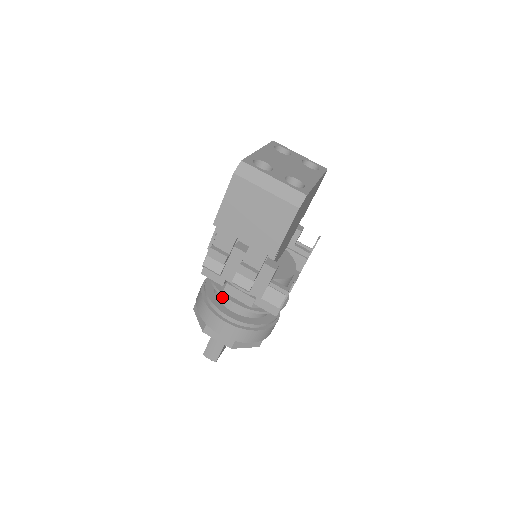
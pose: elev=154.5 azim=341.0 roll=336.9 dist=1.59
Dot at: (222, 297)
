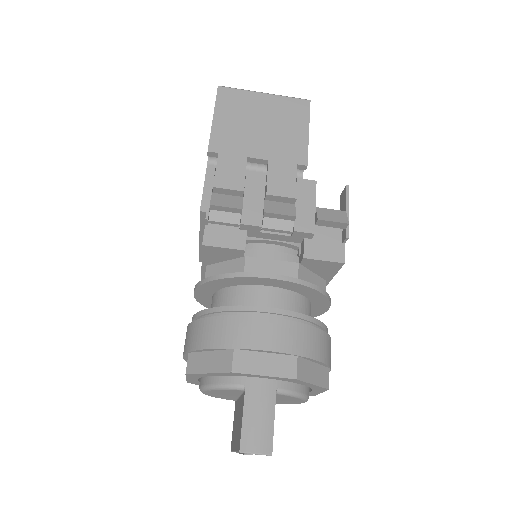
Dot at: (239, 302)
